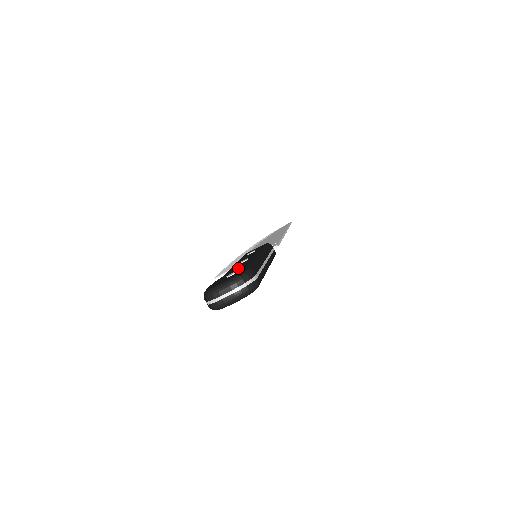
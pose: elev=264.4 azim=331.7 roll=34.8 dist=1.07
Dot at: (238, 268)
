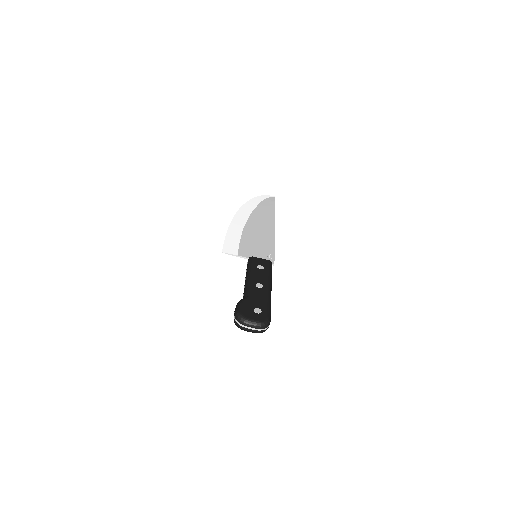
Dot at: (259, 301)
